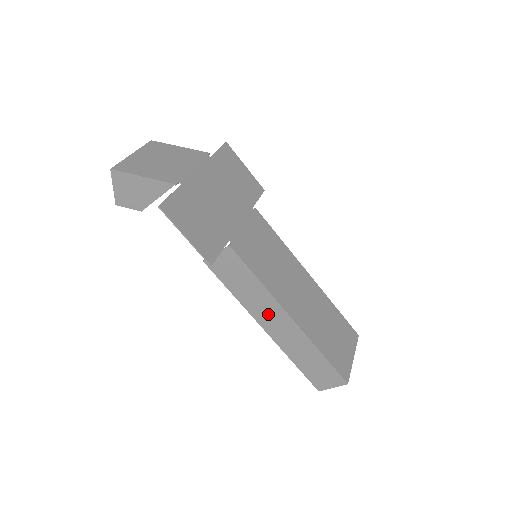
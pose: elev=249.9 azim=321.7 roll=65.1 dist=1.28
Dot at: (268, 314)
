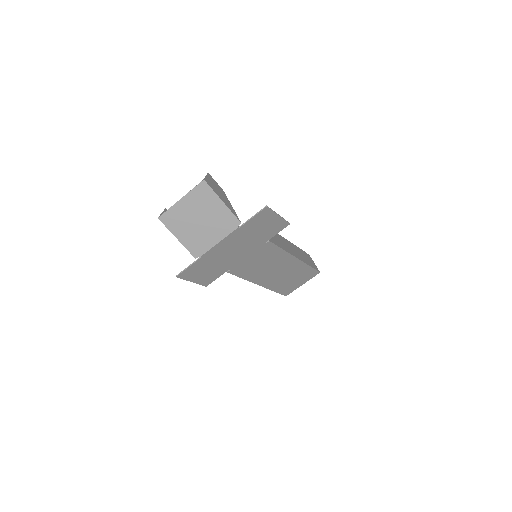
Dot at: occluded
